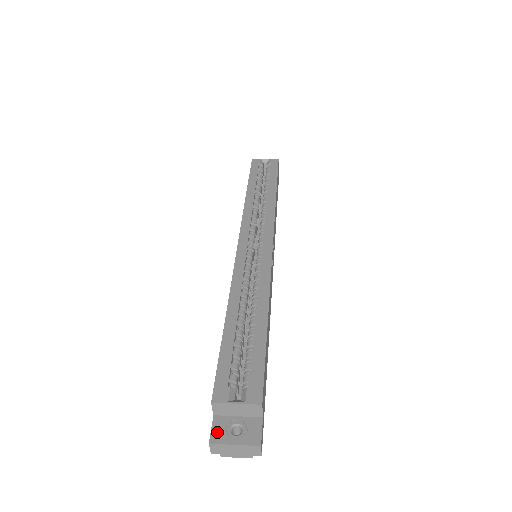
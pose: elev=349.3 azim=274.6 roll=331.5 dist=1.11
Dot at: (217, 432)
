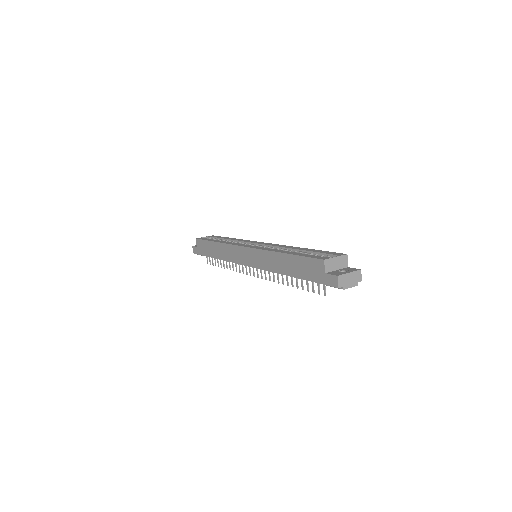
Dot at: (336, 274)
